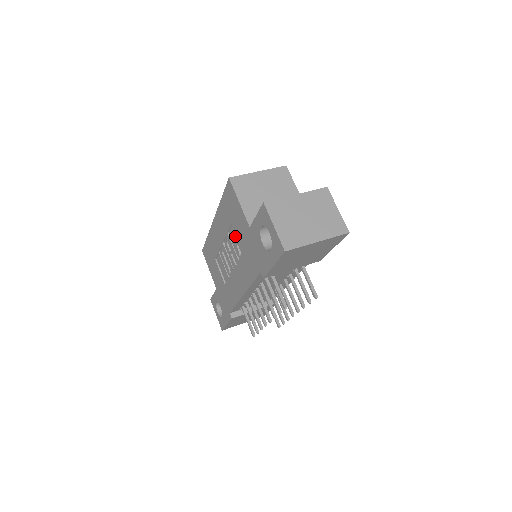
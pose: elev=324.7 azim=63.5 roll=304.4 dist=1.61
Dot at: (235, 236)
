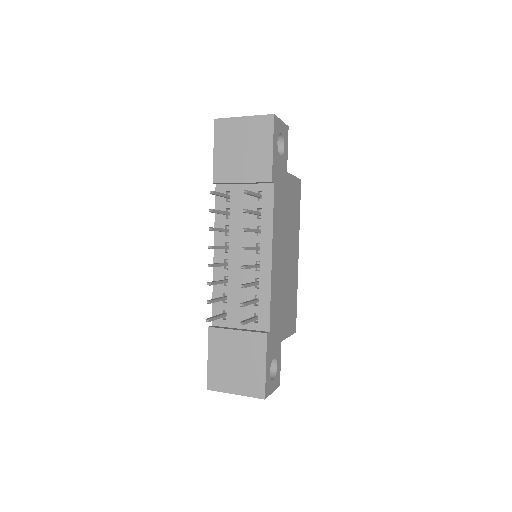
Dot at: occluded
